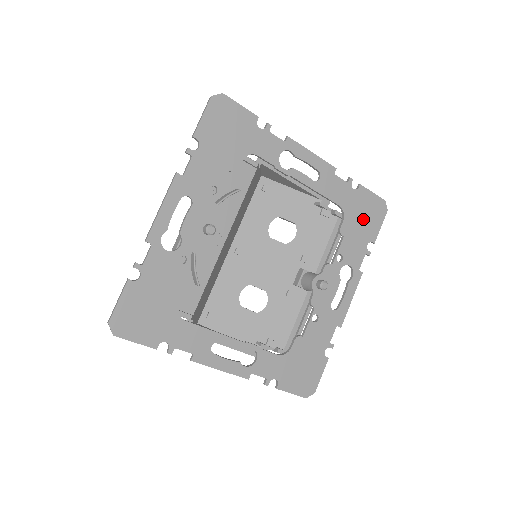
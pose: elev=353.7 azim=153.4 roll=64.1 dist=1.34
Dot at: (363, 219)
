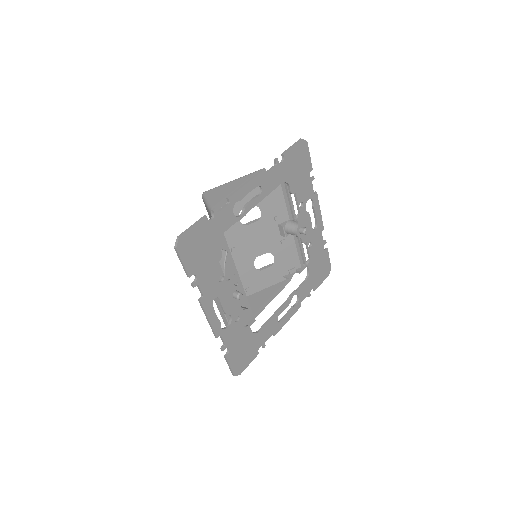
Dot at: (298, 168)
